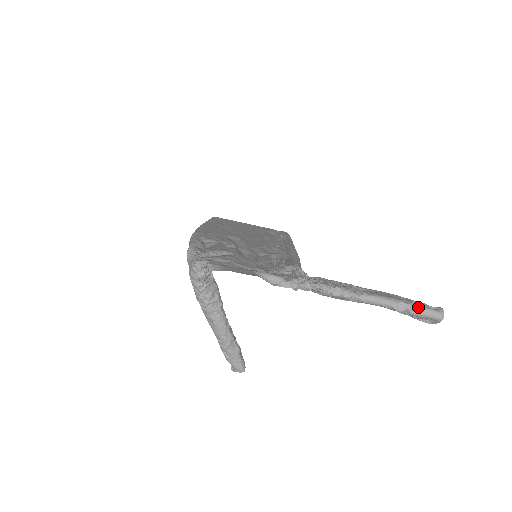
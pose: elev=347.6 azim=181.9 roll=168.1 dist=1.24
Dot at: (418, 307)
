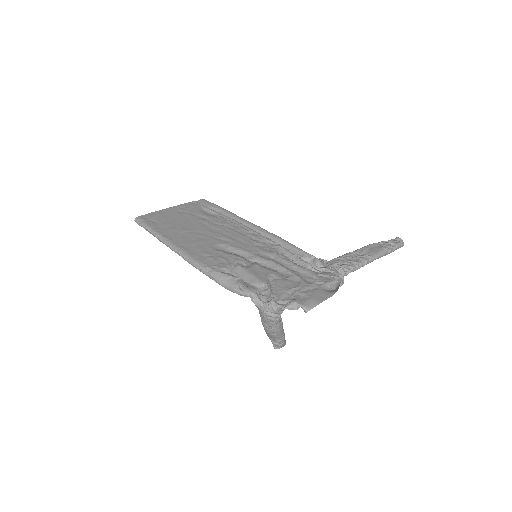
Dot at: (394, 247)
